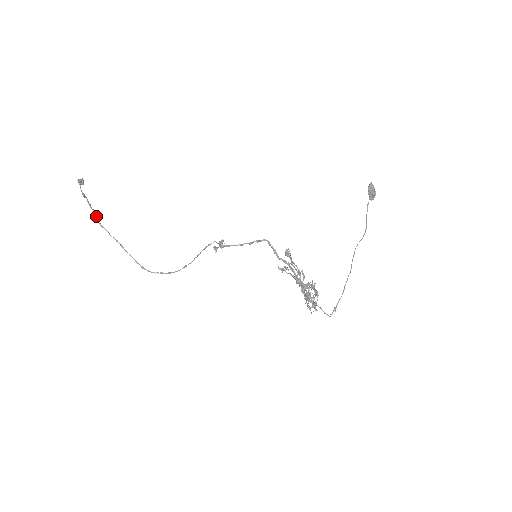
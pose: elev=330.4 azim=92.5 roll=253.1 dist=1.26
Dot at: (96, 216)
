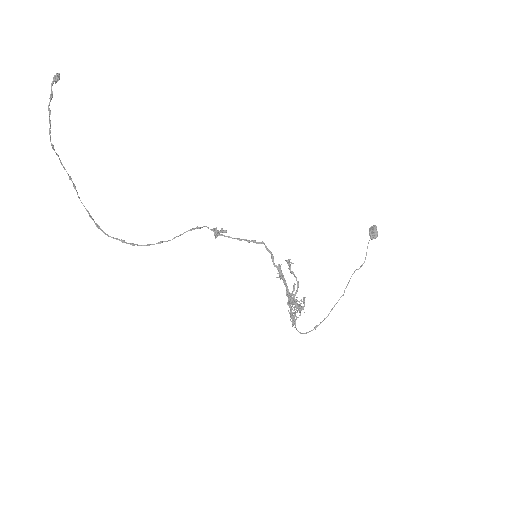
Dot at: (50, 132)
